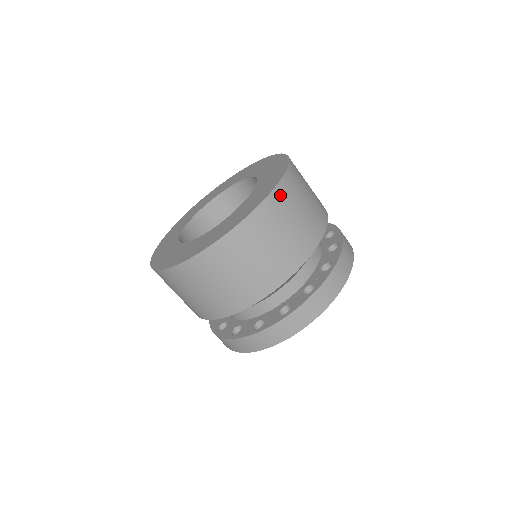
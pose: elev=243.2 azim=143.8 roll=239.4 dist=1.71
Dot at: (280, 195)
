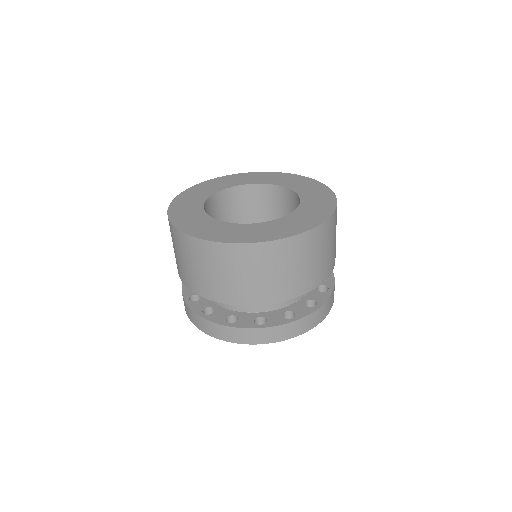
Dot at: occluded
